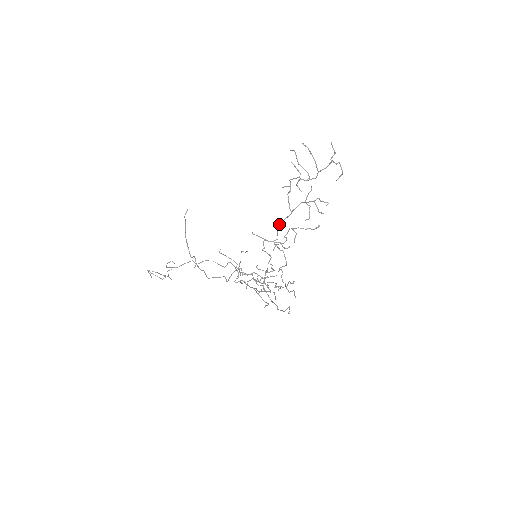
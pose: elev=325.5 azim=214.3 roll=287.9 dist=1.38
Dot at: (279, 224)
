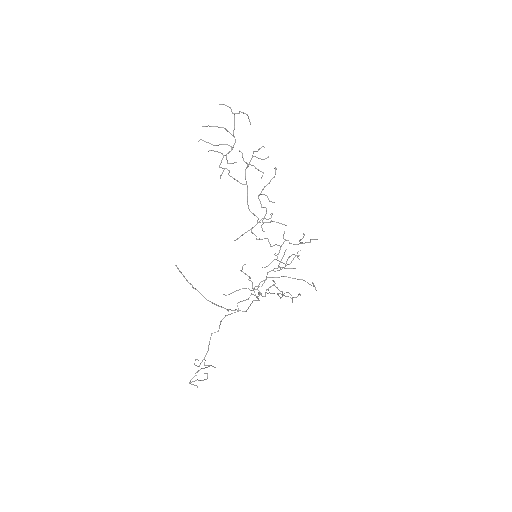
Dot at: occluded
